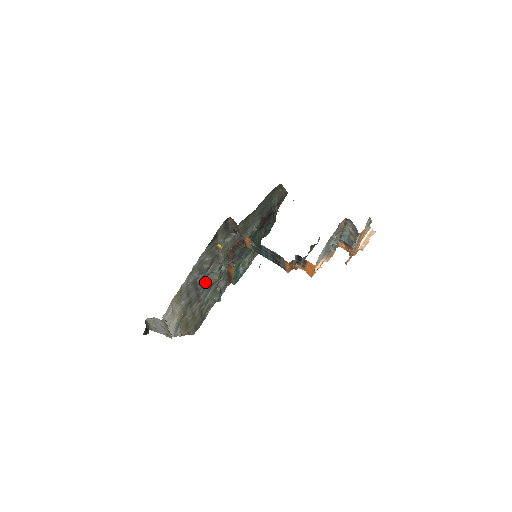
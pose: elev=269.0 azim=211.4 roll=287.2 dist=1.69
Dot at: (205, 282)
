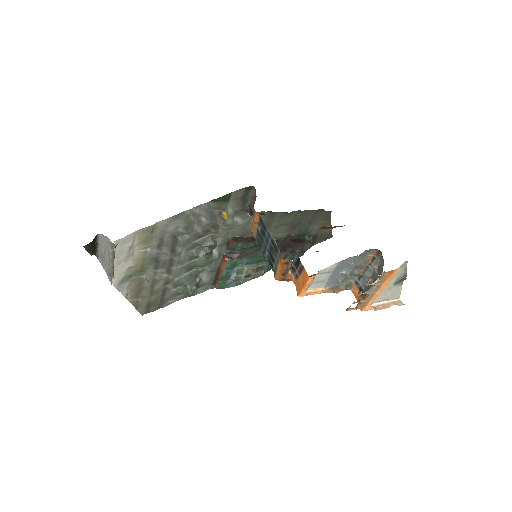
Dot at: (187, 252)
